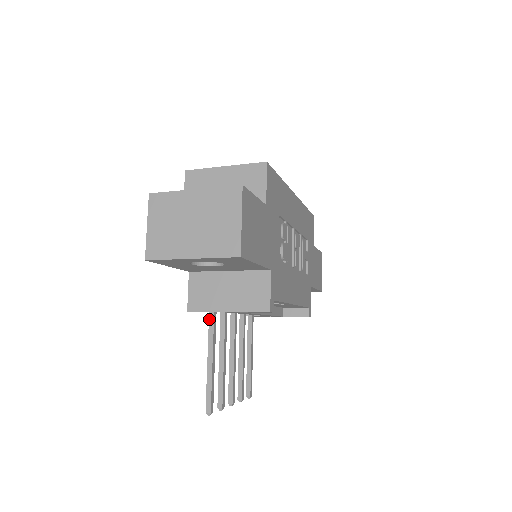
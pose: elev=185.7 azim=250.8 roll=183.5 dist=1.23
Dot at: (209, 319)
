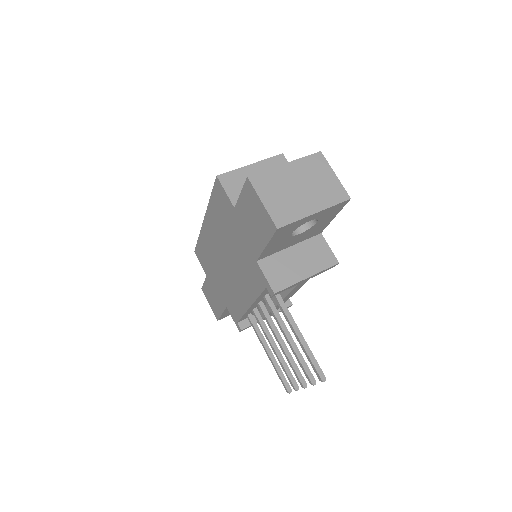
Dot at: (279, 302)
